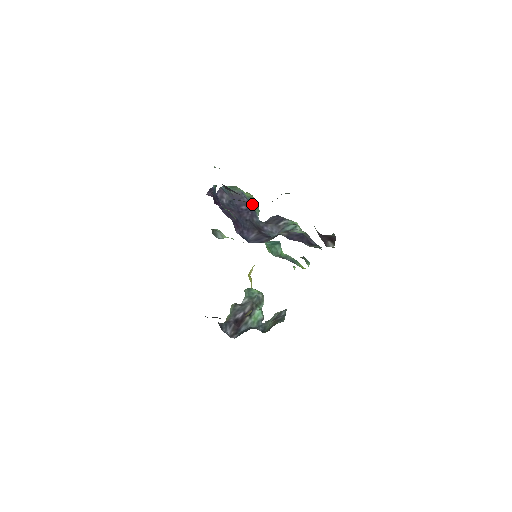
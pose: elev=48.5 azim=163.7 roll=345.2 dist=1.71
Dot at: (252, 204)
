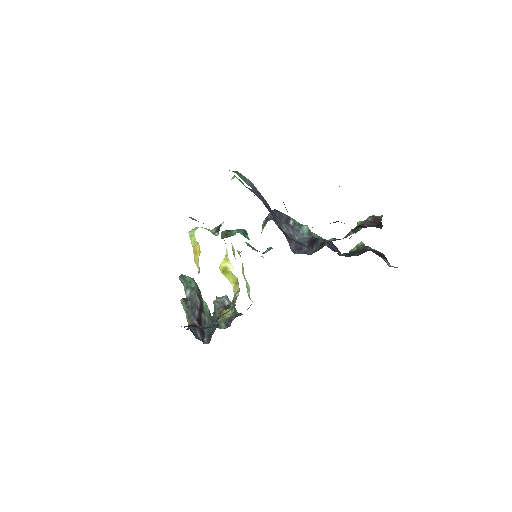
Dot at: occluded
